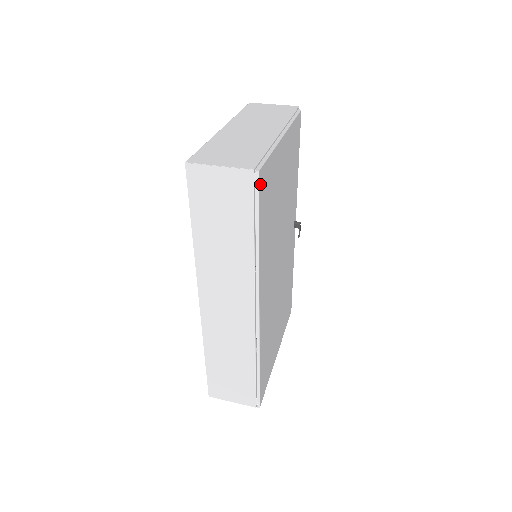
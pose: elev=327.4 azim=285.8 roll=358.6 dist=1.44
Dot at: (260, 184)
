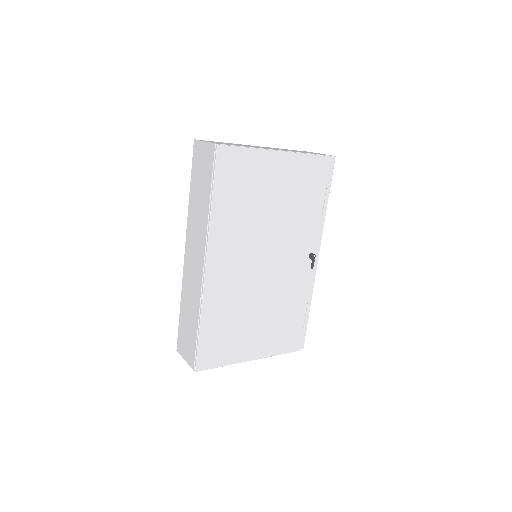
Dot at: (219, 156)
